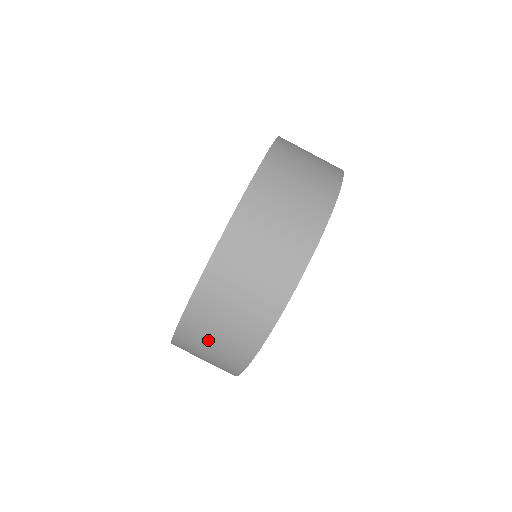
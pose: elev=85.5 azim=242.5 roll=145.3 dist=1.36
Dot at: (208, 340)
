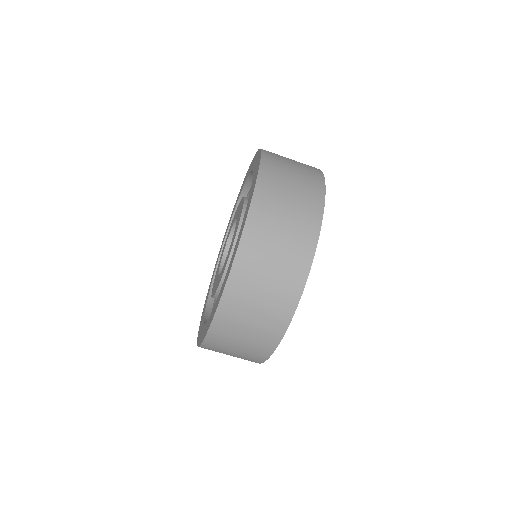
Dot at: occluded
